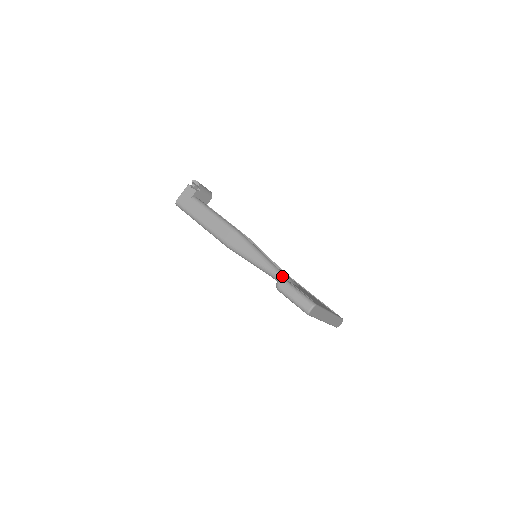
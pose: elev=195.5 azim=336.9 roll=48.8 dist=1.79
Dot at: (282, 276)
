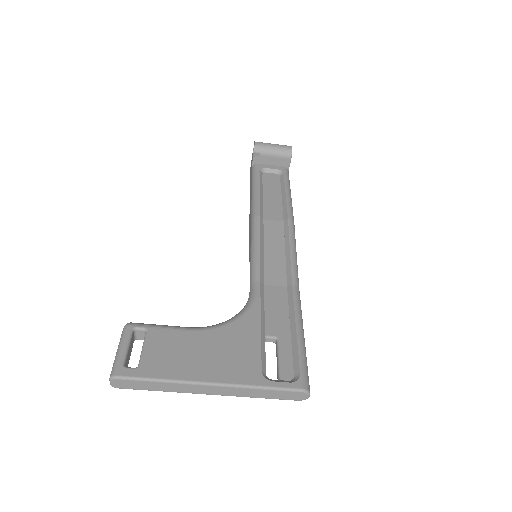
Dot at: (249, 295)
